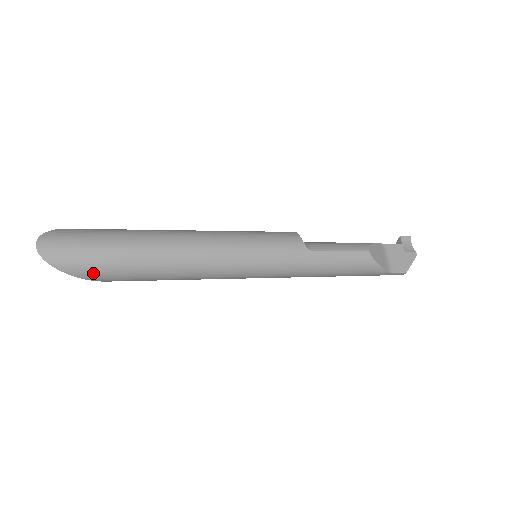
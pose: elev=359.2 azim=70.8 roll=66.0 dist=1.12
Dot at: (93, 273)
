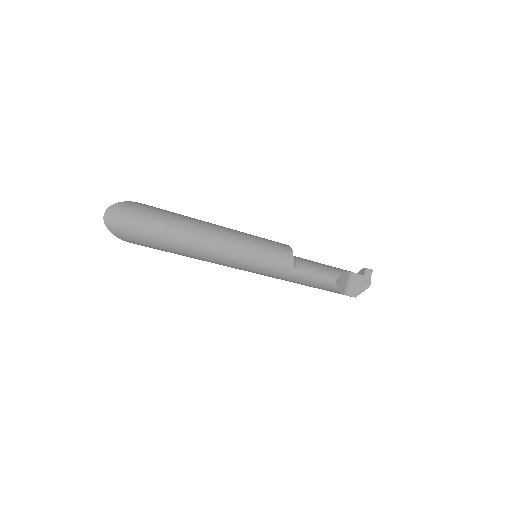
Dot at: (137, 242)
